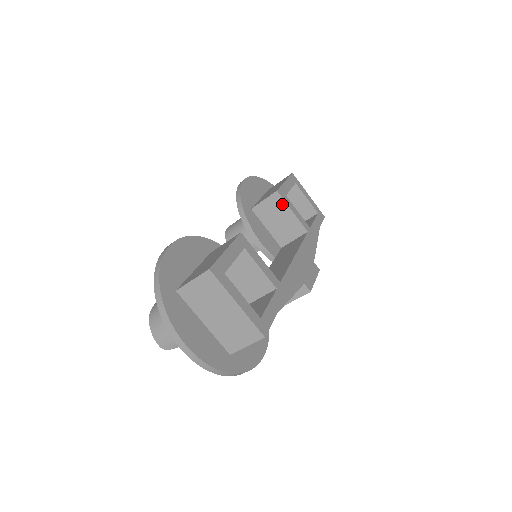
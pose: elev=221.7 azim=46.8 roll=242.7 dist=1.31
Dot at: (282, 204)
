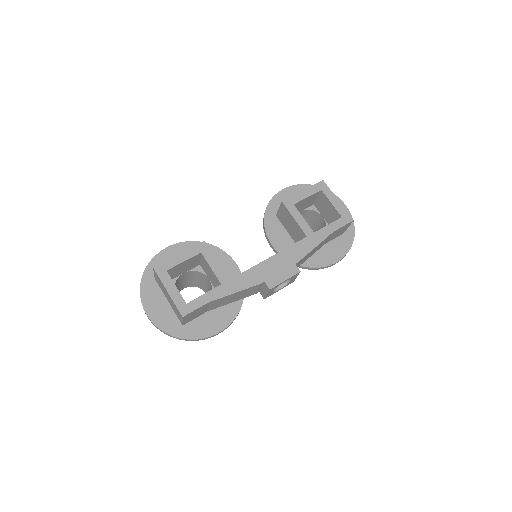
Dot at: (288, 212)
